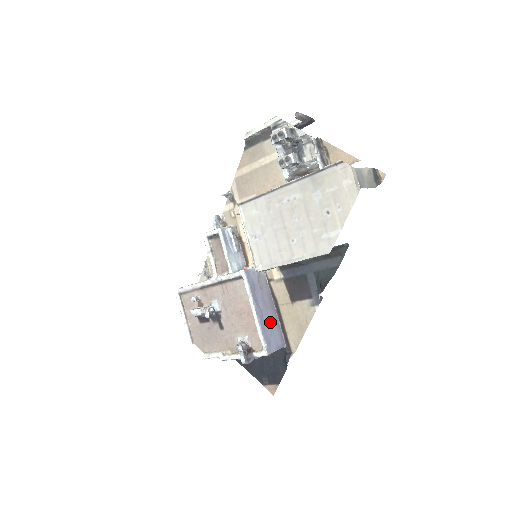
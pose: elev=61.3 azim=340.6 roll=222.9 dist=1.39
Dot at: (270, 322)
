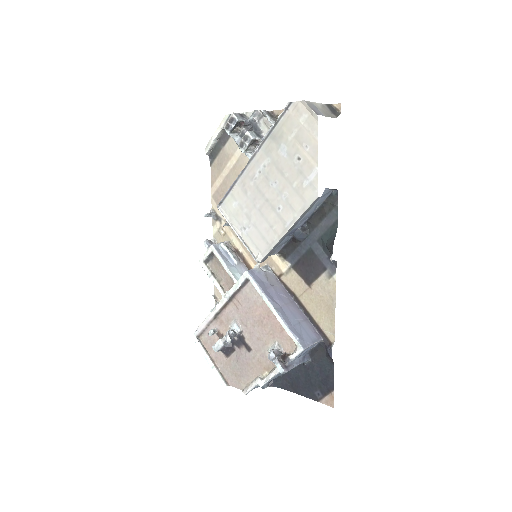
Dot at: (295, 317)
